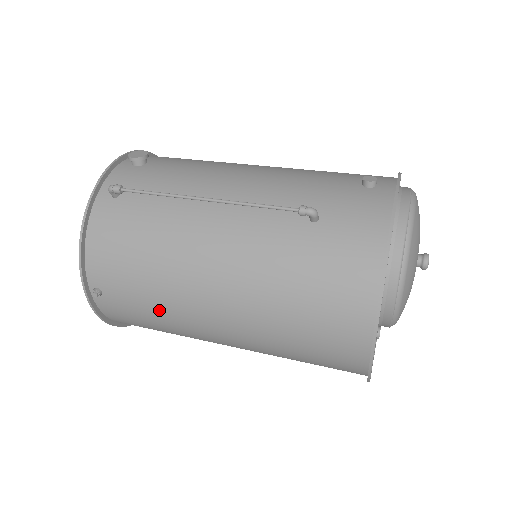
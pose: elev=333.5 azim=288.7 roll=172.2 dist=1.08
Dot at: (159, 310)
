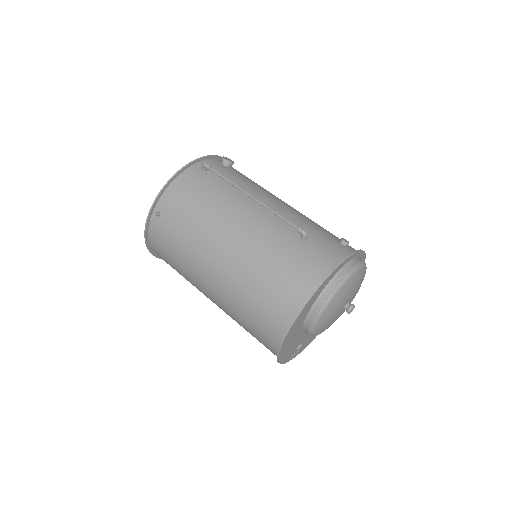
Dot at: (185, 243)
